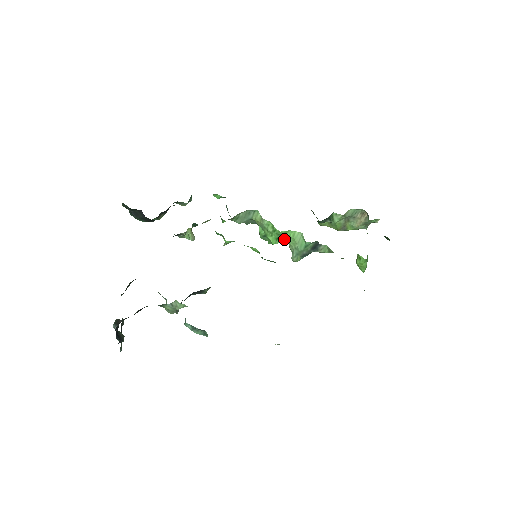
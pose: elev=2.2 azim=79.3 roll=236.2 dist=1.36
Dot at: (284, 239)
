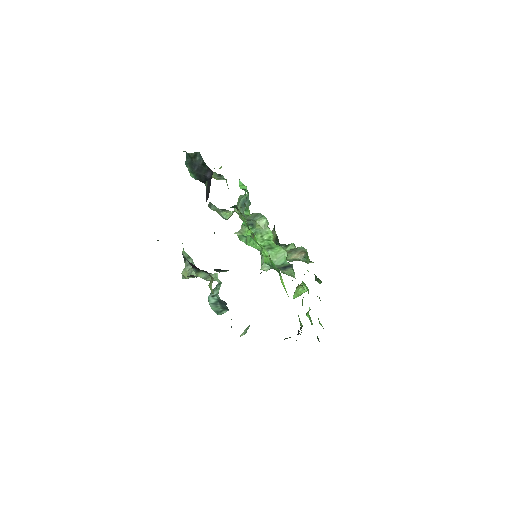
Dot at: (268, 249)
